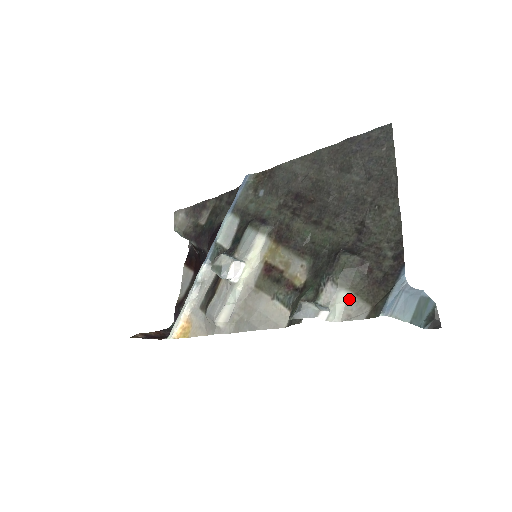
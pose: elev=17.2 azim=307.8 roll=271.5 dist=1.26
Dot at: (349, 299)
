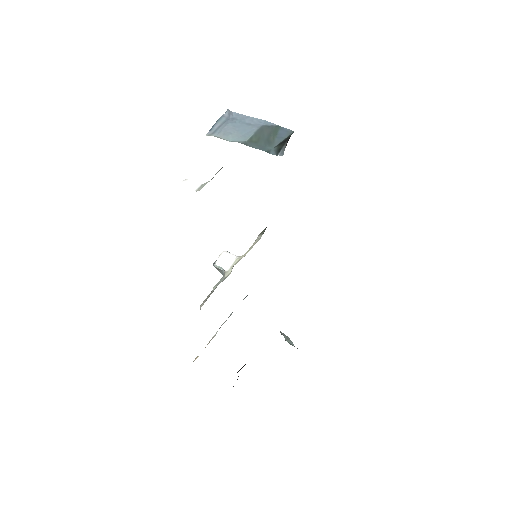
Dot at: occluded
